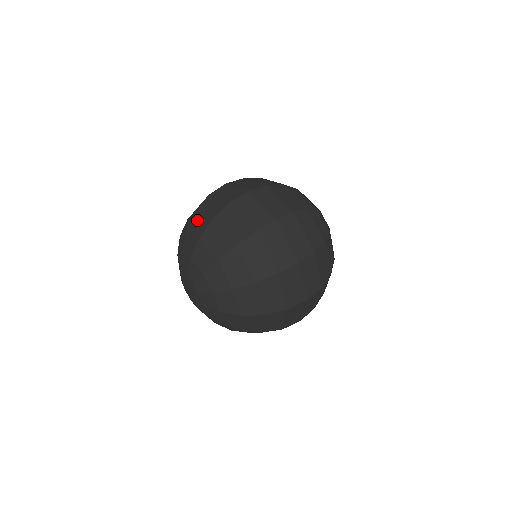
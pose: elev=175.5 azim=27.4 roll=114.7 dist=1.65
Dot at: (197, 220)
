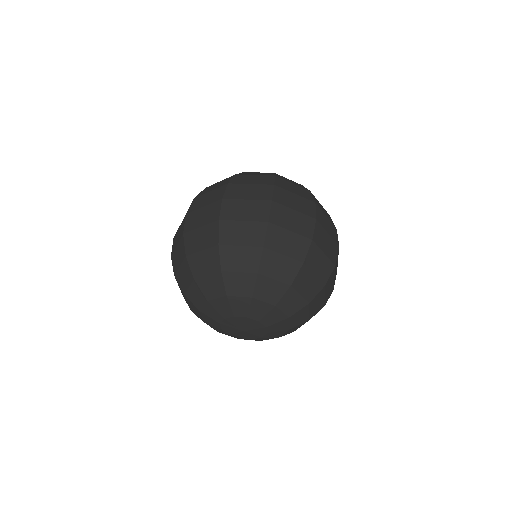
Dot at: (234, 255)
